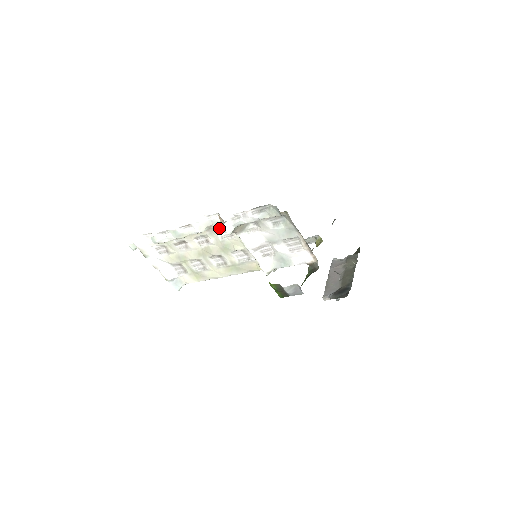
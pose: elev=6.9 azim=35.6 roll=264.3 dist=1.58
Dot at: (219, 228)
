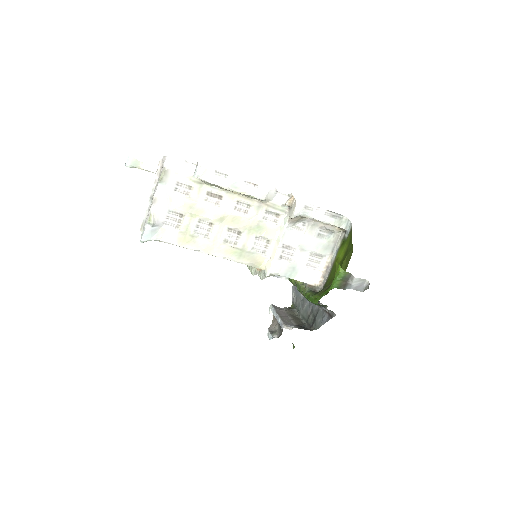
Dot at: (273, 208)
